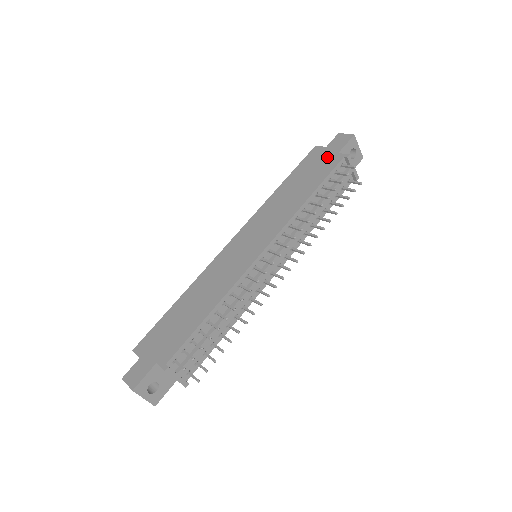
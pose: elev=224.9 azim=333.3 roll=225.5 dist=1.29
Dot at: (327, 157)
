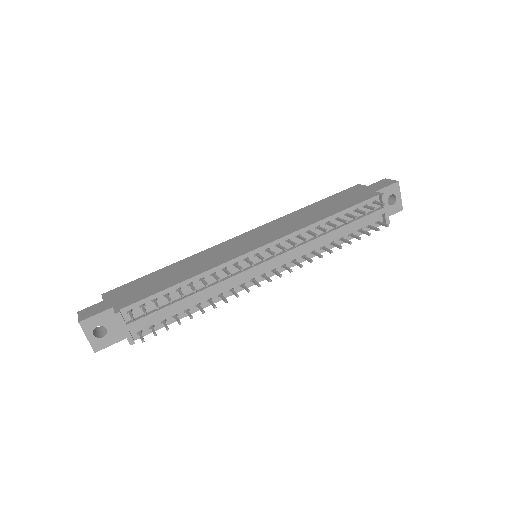
Dot at: (363, 192)
